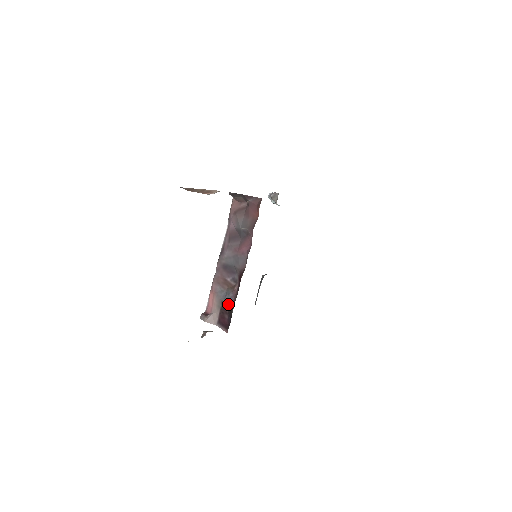
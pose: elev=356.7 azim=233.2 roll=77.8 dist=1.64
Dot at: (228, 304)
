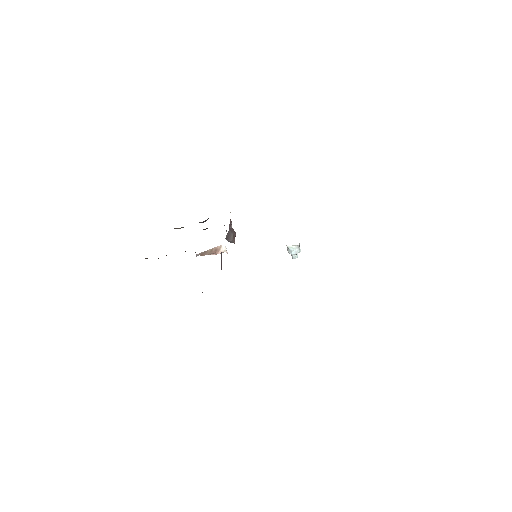
Dot at: occluded
